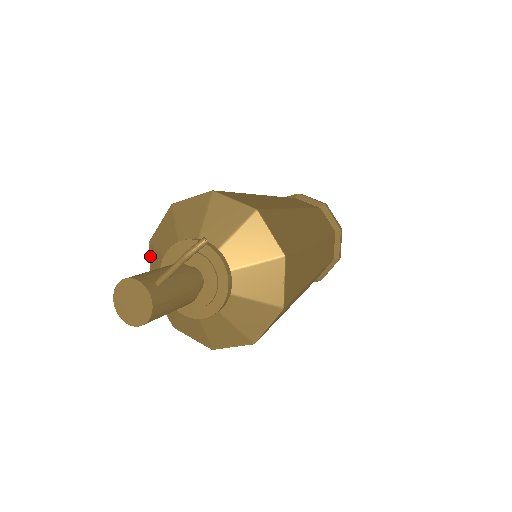
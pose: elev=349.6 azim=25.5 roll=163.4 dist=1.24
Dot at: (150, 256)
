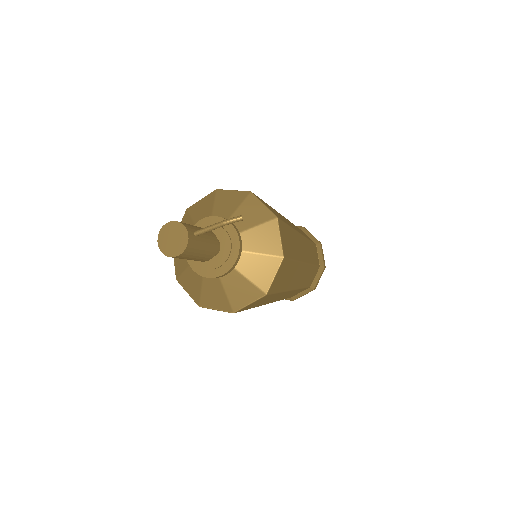
Dot at: (182, 220)
